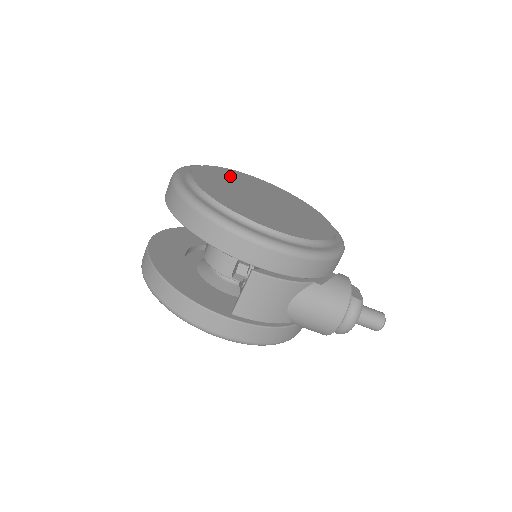
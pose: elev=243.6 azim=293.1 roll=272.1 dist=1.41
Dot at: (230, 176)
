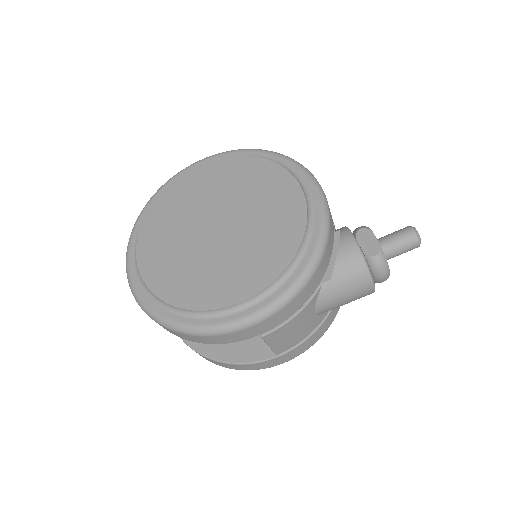
Dot at: (169, 214)
